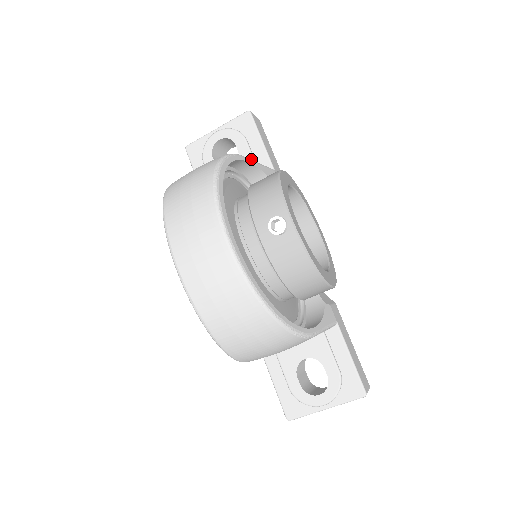
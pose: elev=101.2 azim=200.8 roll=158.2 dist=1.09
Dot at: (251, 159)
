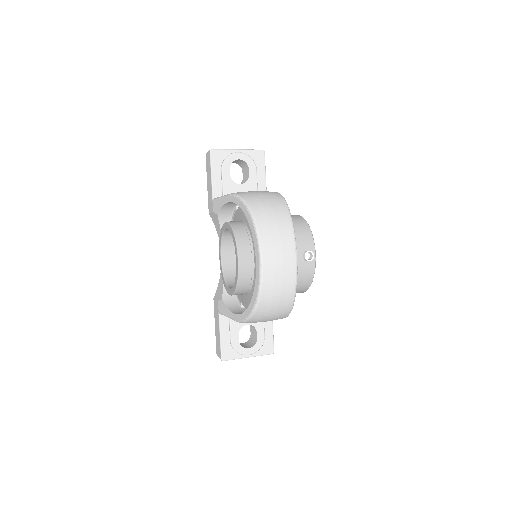
Dot at: (256, 184)
